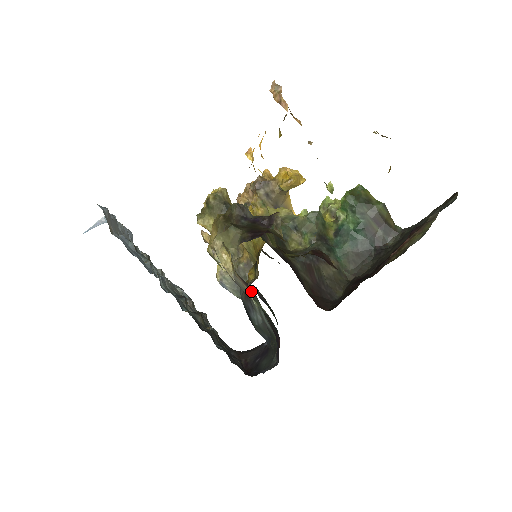
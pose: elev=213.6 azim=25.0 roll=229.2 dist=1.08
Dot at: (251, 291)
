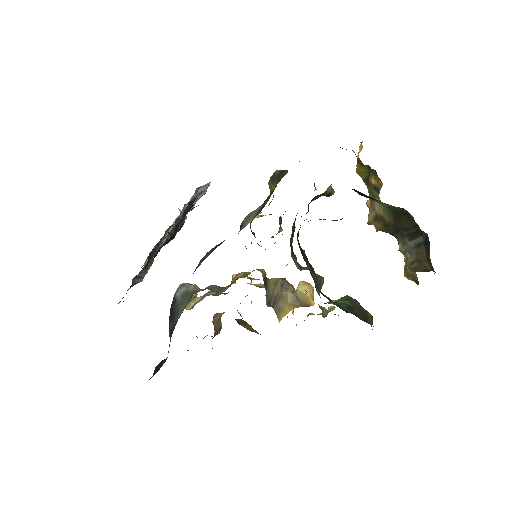
Dot at: occluded
